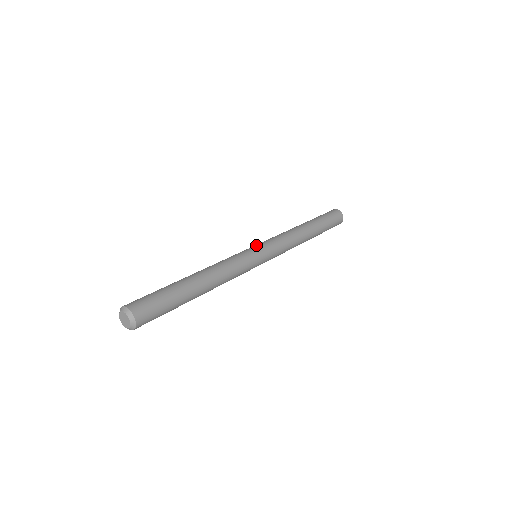
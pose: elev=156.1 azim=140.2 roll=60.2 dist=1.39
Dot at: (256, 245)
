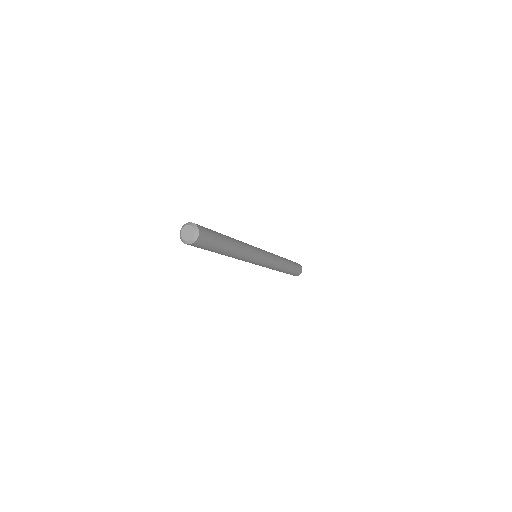
Dot at: occluded
